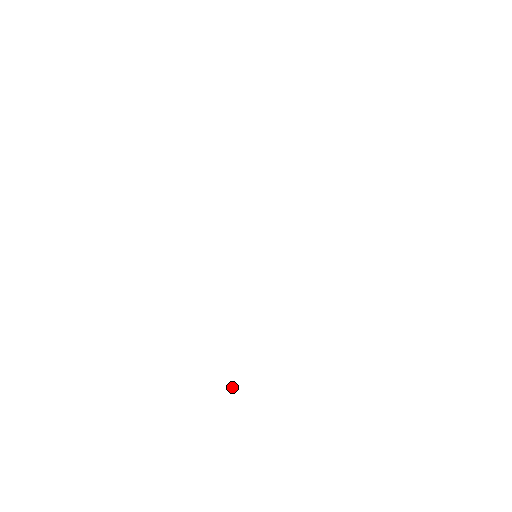
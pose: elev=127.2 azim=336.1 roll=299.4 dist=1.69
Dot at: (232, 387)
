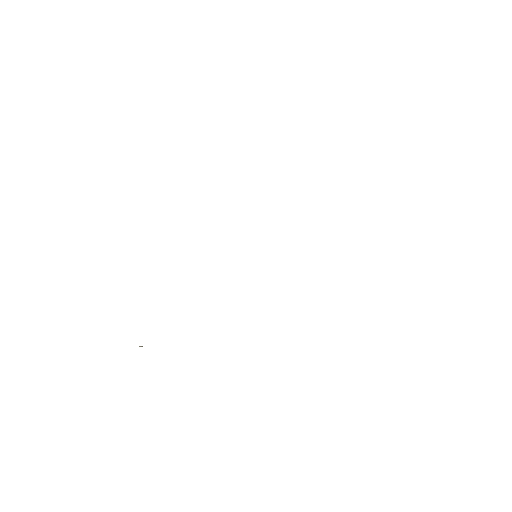
Dot at: (141, 346)
